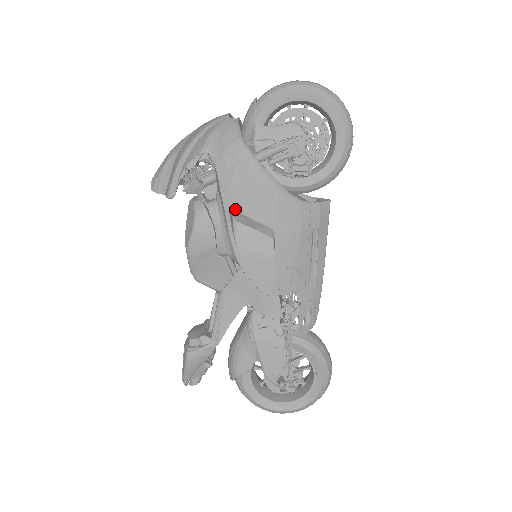
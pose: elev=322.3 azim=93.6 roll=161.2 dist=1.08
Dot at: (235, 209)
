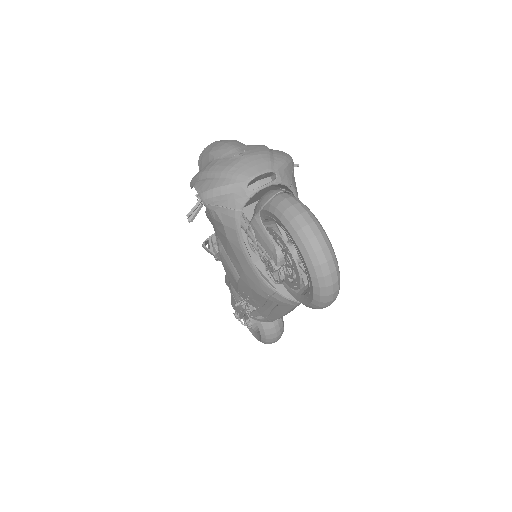
Dot at: (220, 239)
